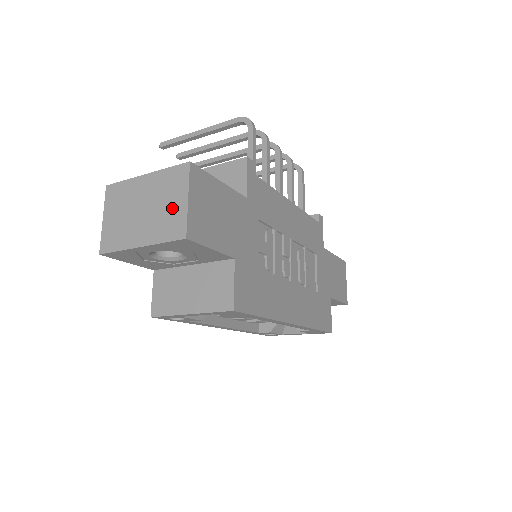
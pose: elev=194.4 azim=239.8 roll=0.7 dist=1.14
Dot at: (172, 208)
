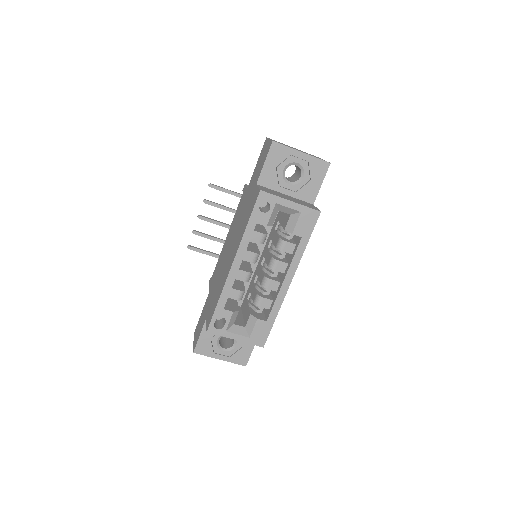
Dot at: (317, 157)
